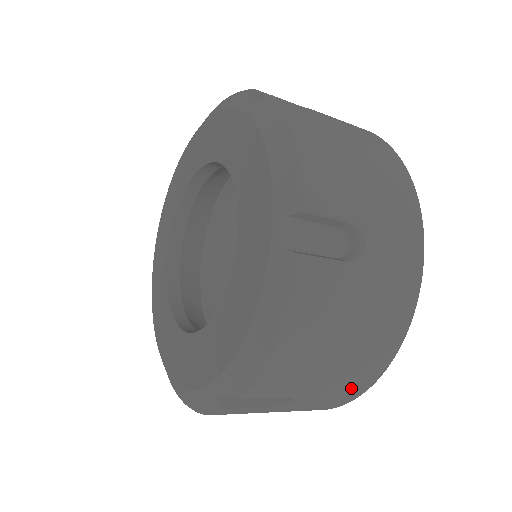
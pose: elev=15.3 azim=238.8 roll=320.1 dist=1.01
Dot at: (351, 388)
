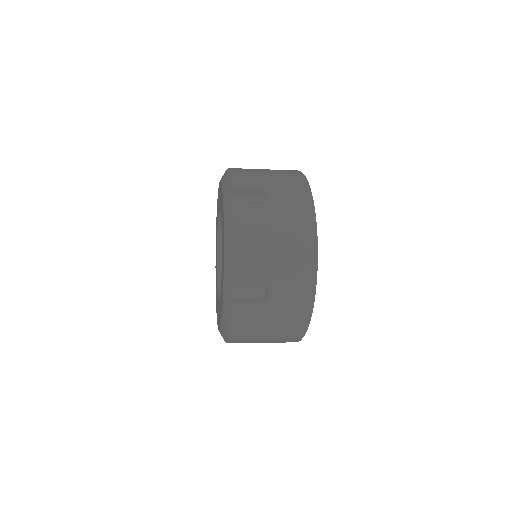
Dot at: (287, 341)
